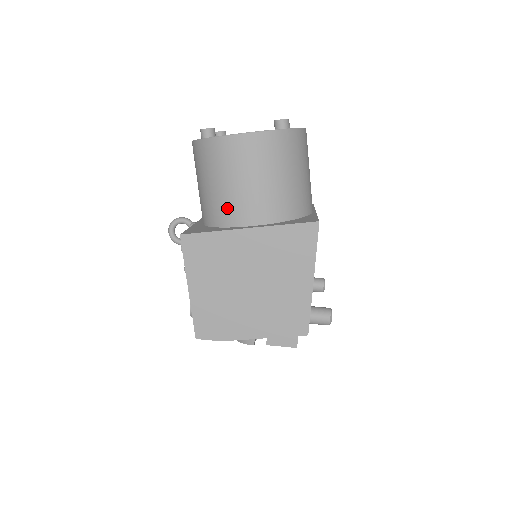
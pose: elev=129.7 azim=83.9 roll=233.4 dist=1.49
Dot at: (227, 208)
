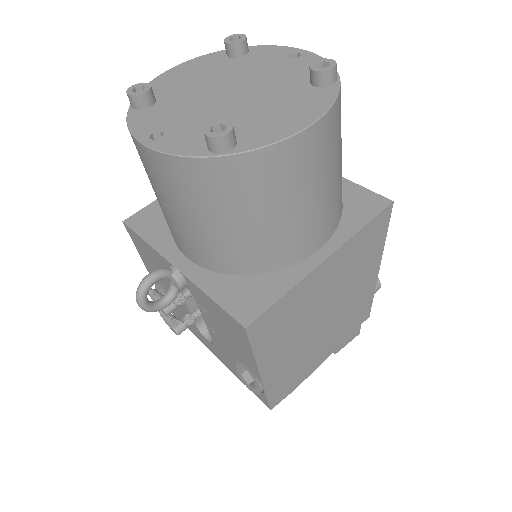
Dot at: (284, 246)
